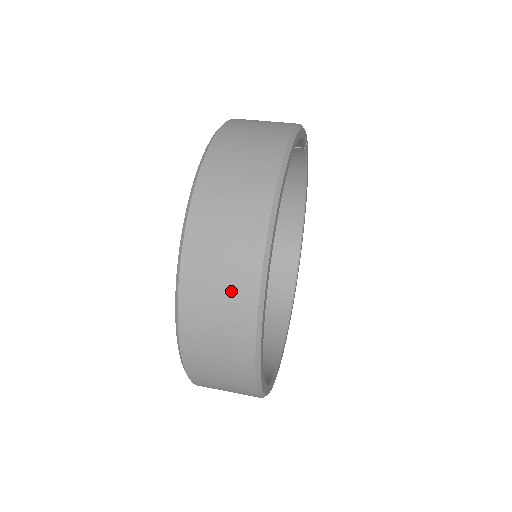
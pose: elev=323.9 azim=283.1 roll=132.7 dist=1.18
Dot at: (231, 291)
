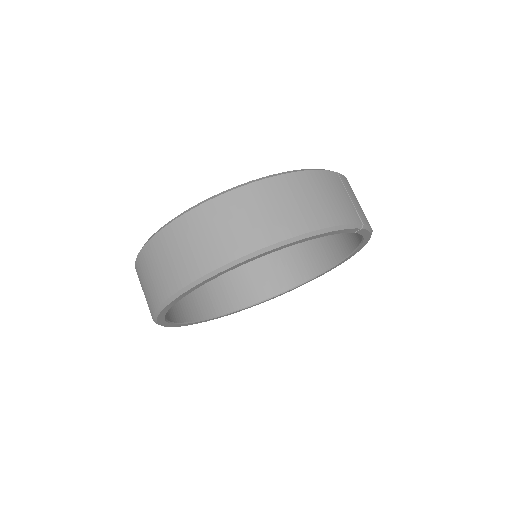
Dot at: (155, 285)
